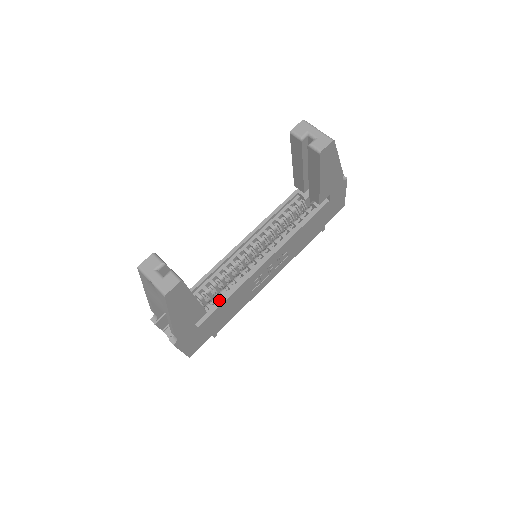
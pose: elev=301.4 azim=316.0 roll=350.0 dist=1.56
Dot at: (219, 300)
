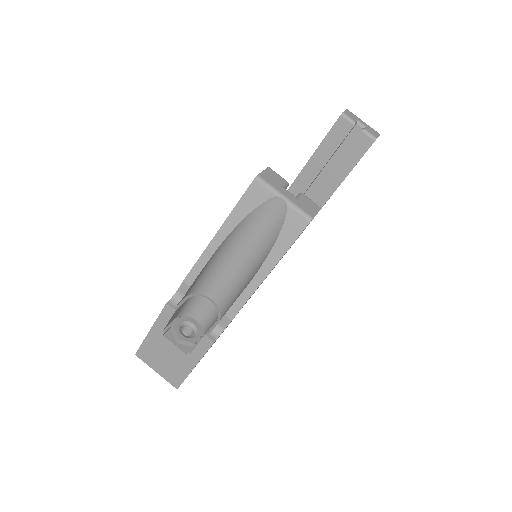
Dot at: occluded
